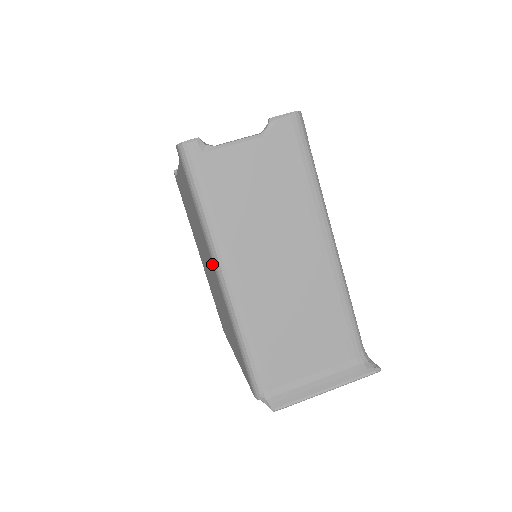
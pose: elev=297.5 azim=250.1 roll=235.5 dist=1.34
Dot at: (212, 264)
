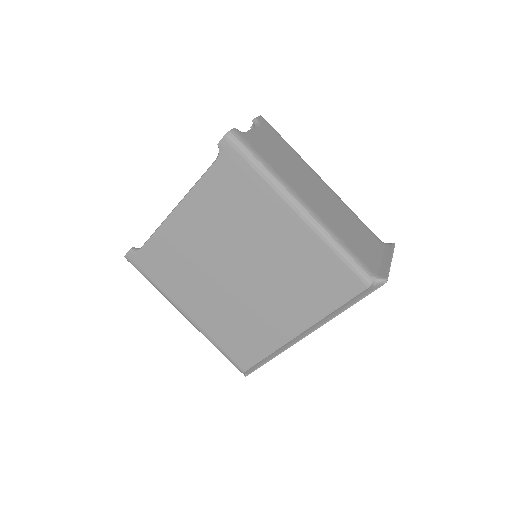
Dot at: (285, 211)
